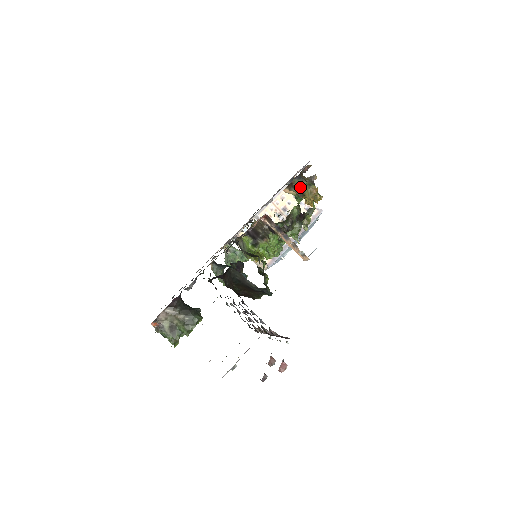
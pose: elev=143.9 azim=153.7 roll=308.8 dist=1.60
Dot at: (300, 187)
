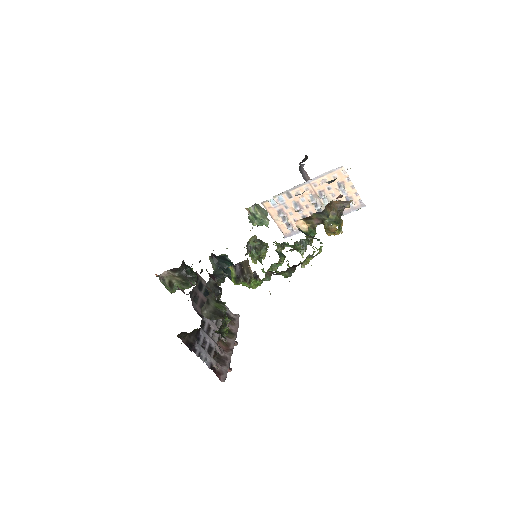
Dot at: (320, 219)
